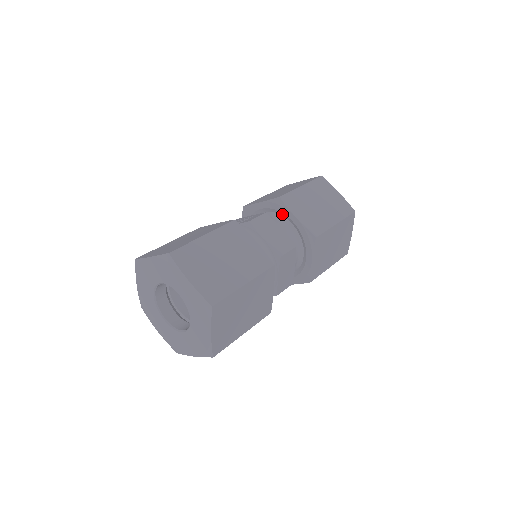
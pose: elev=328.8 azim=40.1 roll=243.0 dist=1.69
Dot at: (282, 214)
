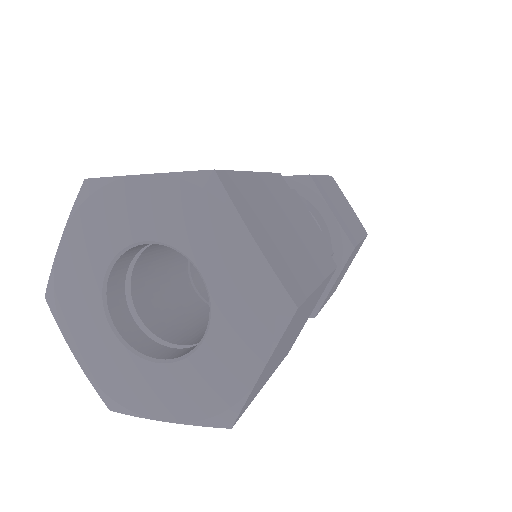
Dot at: occluded
